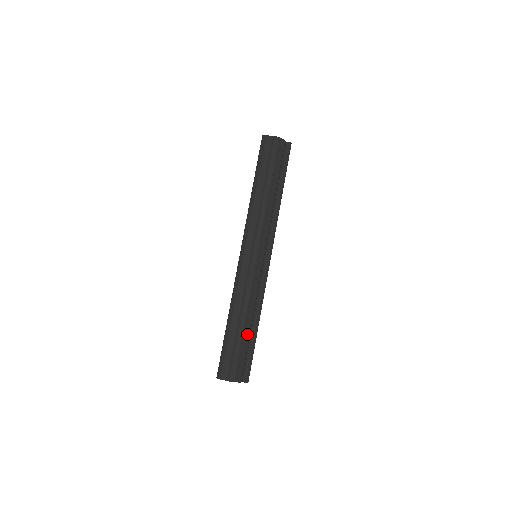
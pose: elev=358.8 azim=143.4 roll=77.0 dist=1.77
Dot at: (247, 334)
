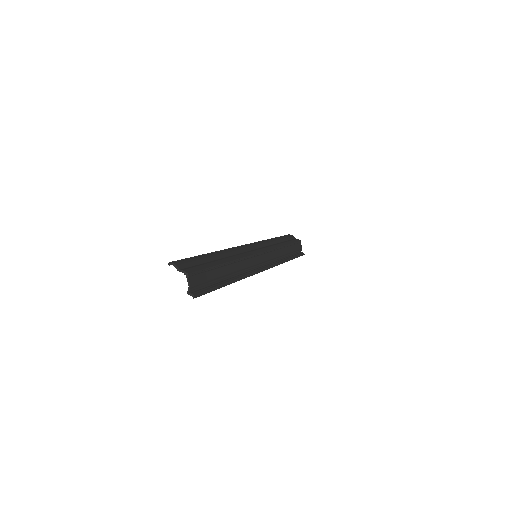
Dot at: (221, 272)
